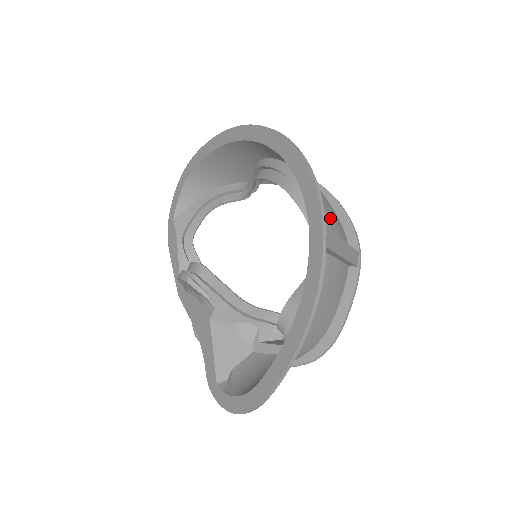
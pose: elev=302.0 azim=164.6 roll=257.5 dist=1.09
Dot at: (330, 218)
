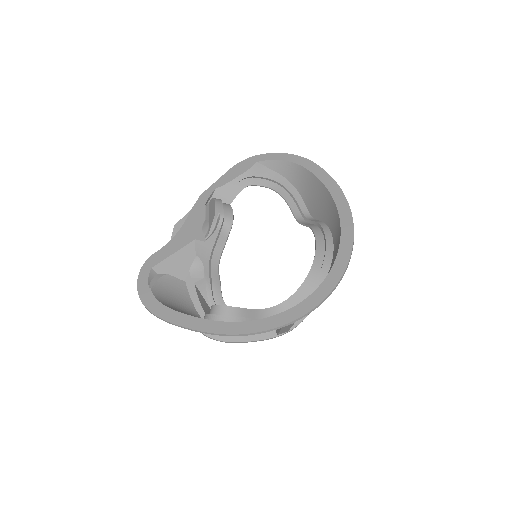
Dot at: occluded
